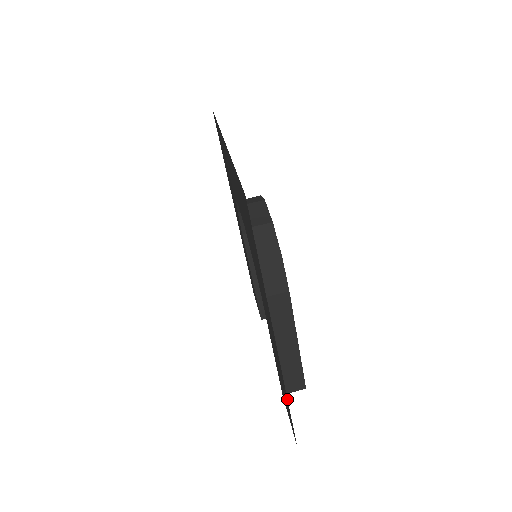
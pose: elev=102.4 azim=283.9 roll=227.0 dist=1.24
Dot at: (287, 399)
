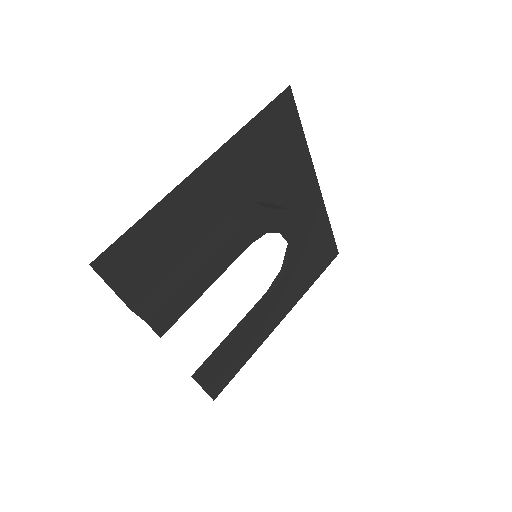
Dot at: (150, 211)
